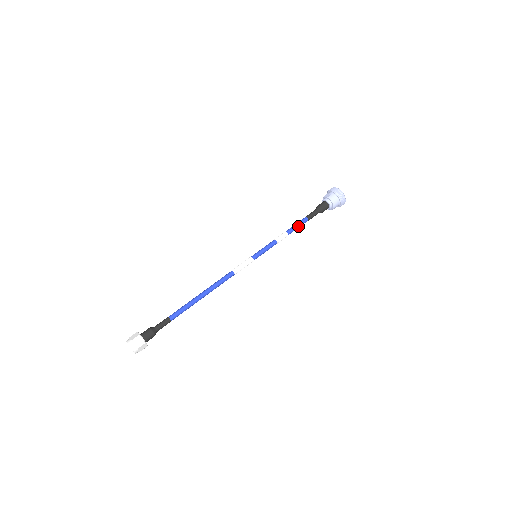
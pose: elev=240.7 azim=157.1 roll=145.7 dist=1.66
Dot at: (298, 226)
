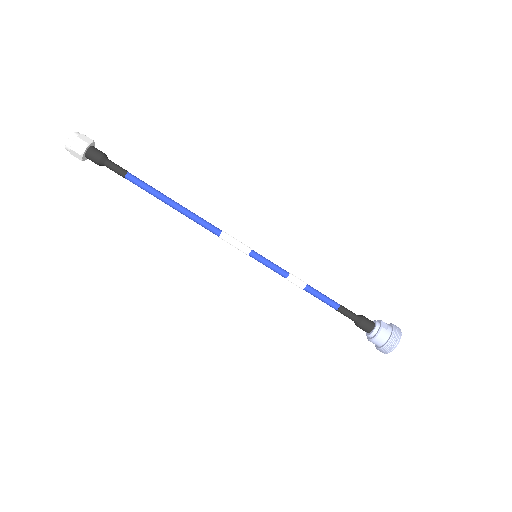
Dot at: (322, 299)
